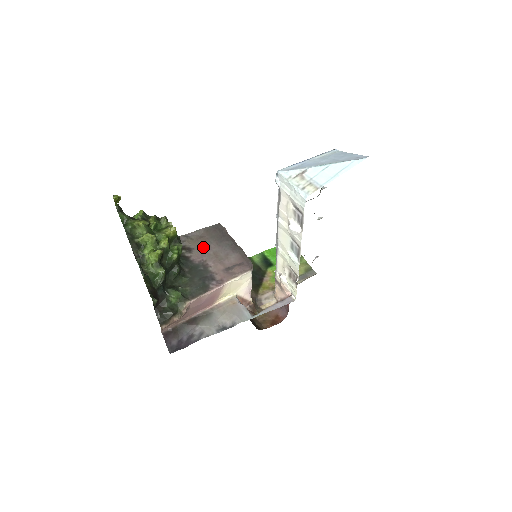
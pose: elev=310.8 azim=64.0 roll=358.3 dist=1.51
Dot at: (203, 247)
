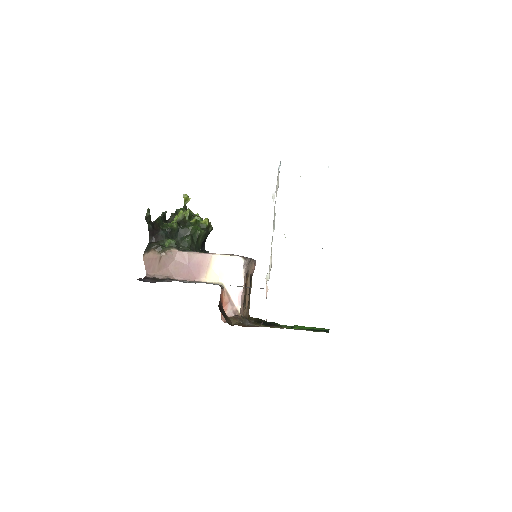
Dot at: occluded
